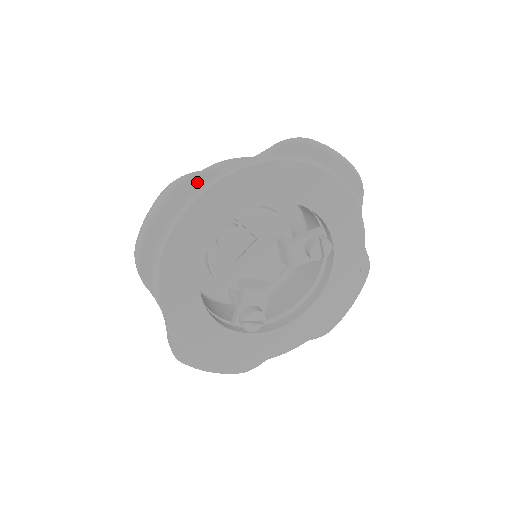
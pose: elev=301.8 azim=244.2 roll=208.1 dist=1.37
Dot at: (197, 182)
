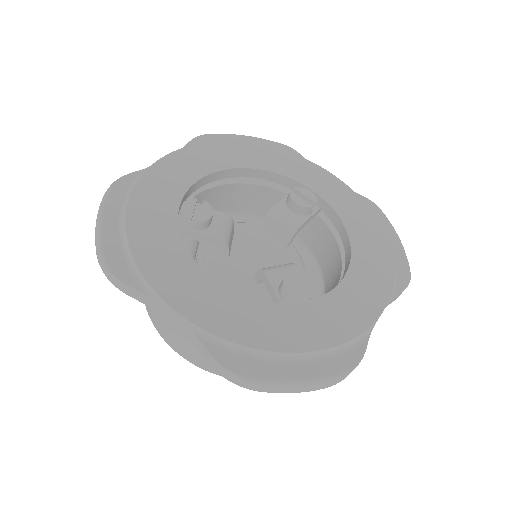
Dot at: (129, 180)
